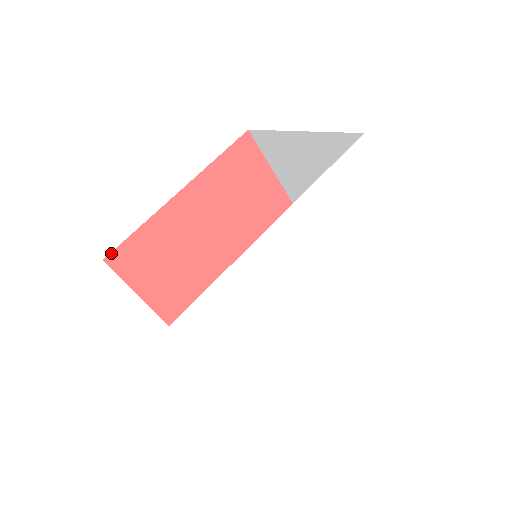
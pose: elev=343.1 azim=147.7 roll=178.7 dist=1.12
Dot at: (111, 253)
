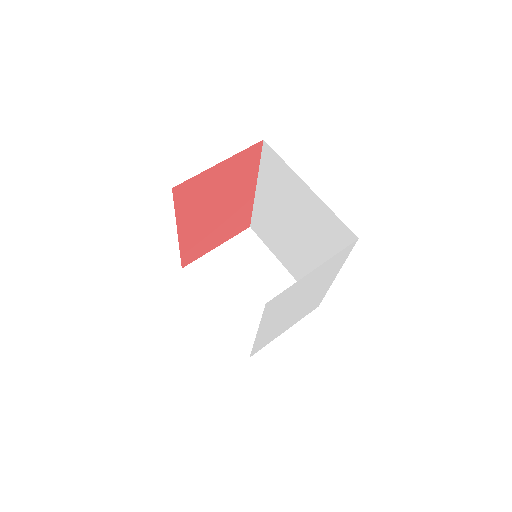
Dot at: (182, 265)
